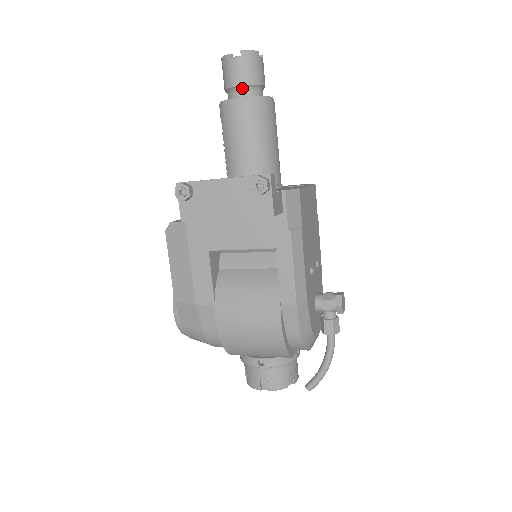
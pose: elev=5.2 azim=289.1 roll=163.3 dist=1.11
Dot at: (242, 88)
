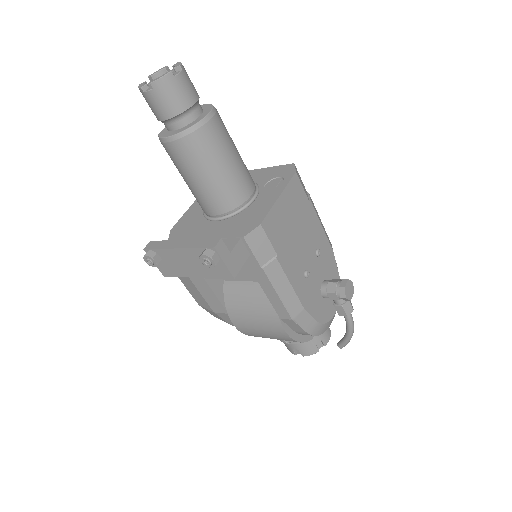
Dot at: (171, 120)
